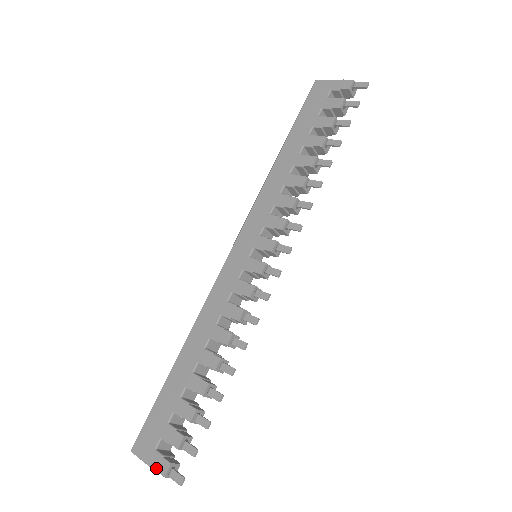
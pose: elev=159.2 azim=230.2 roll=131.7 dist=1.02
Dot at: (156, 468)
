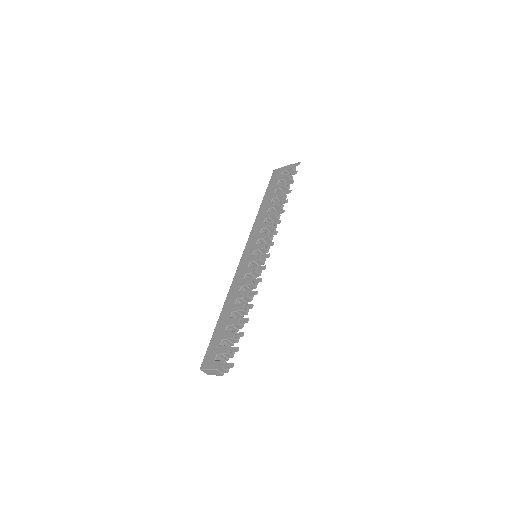
Dot at: (217, 368)
